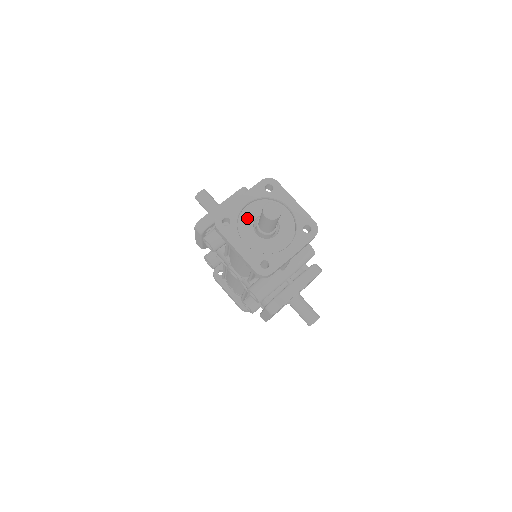
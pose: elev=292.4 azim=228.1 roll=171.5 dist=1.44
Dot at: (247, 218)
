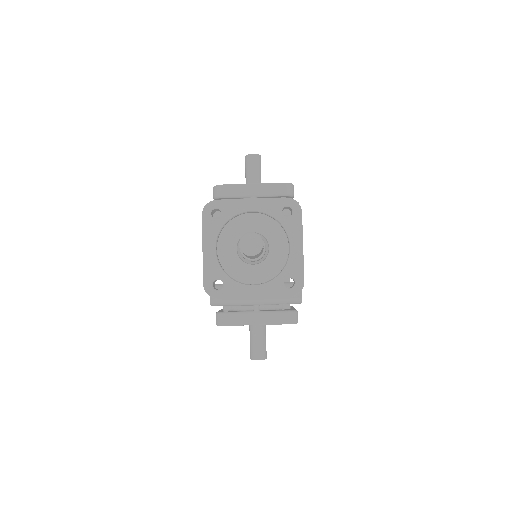
Dot at: (241, 225)
